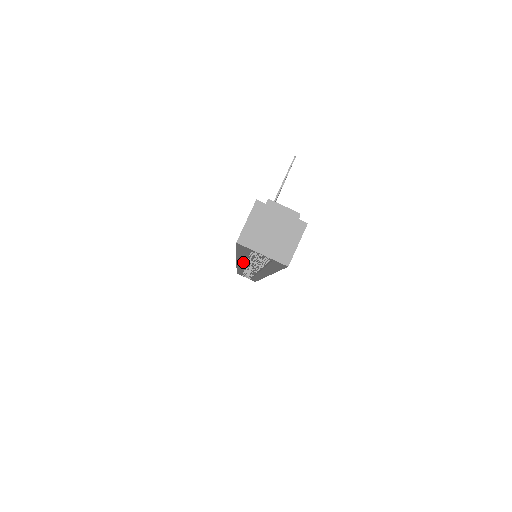
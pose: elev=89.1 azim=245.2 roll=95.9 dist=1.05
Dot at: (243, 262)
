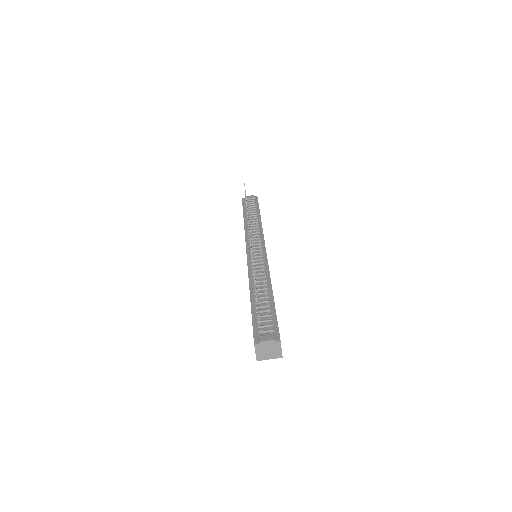
Dot at: occluded
